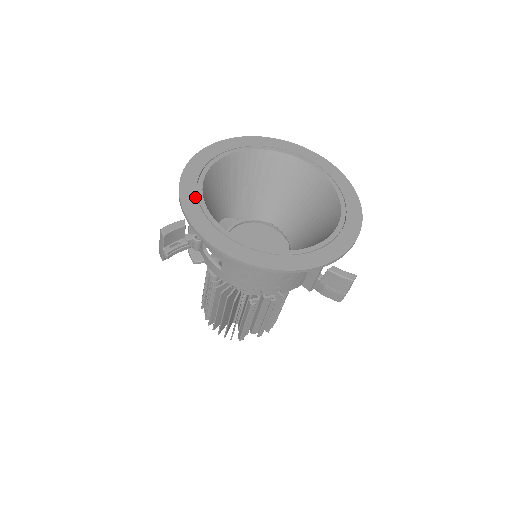
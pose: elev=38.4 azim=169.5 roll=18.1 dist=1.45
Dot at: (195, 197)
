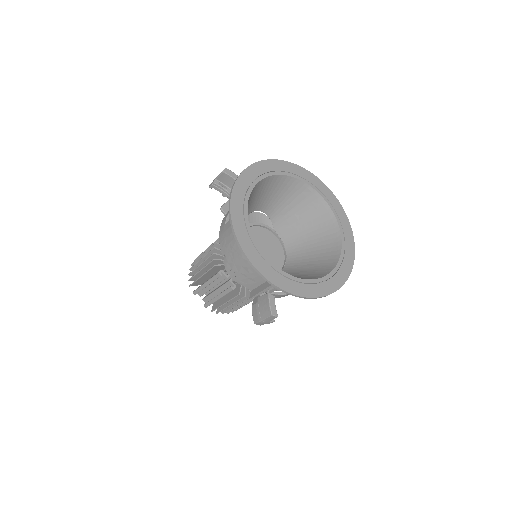
Dot at: (260, 173)
